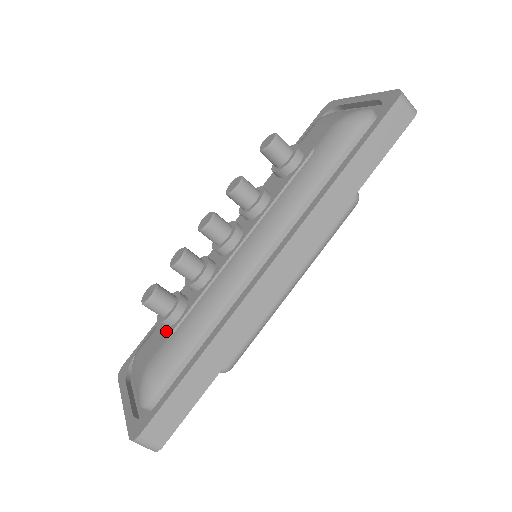
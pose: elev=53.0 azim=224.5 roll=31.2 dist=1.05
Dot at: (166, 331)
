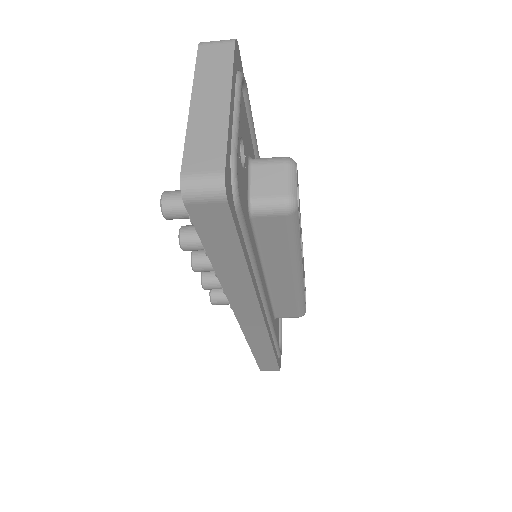
Dot at: occluded
